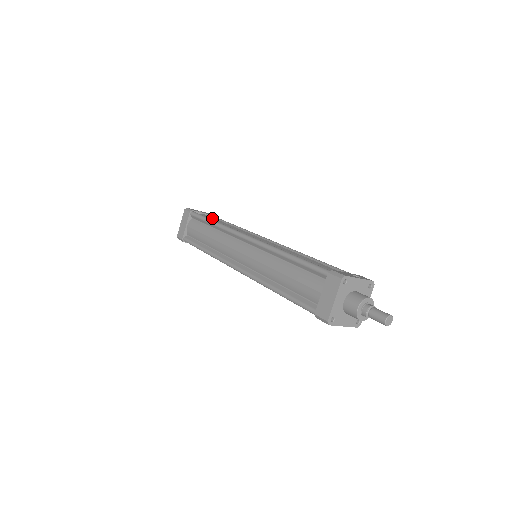
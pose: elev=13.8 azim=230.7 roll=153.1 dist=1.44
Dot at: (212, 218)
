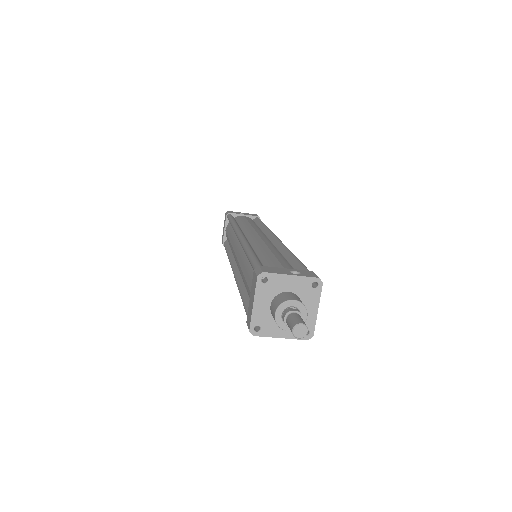
Dot at: (243, 219)
